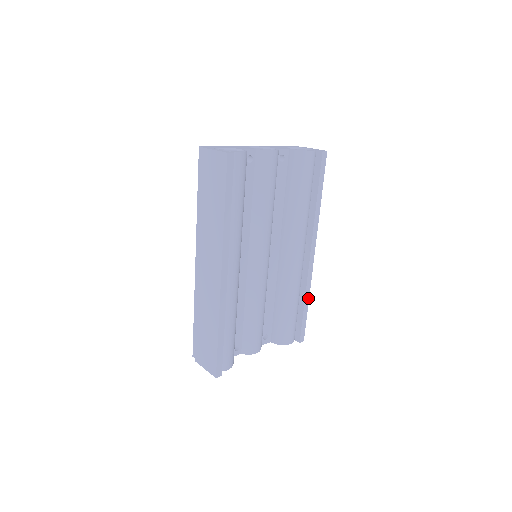
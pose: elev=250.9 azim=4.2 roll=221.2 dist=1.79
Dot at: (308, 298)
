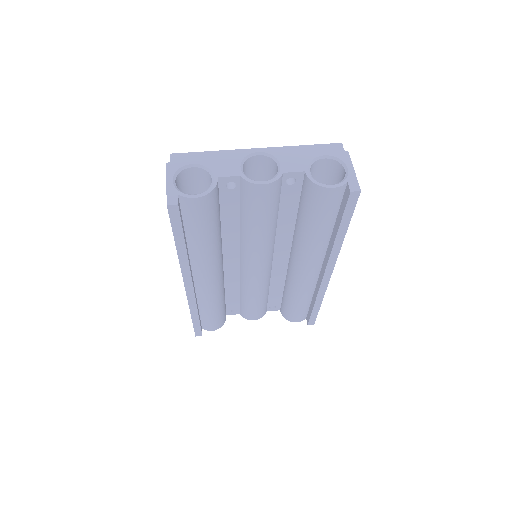
Dot at: (321, 301)
